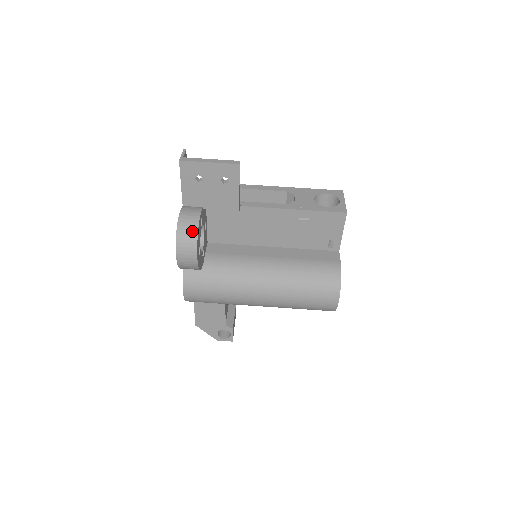
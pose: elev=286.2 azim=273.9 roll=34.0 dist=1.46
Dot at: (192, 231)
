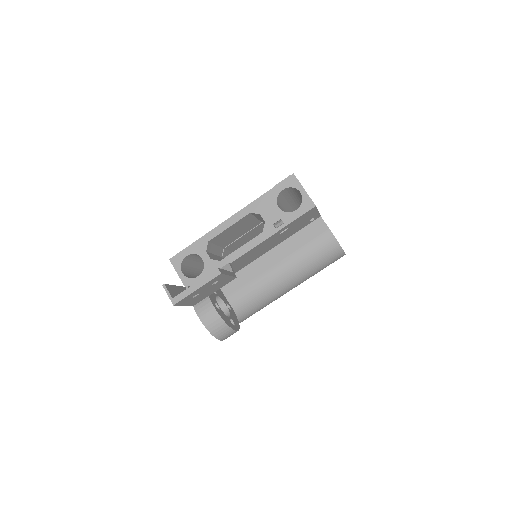
Dot at: (221, 326)
